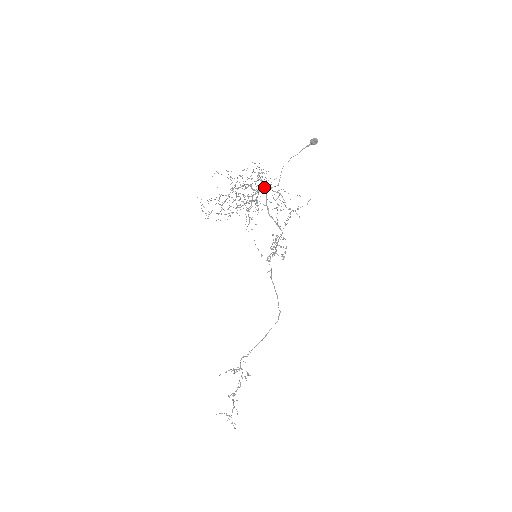
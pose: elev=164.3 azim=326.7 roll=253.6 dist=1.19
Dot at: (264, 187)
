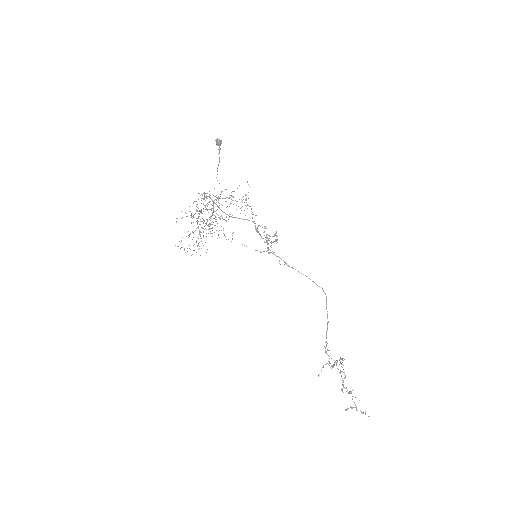
Dot at: (212, 201)
